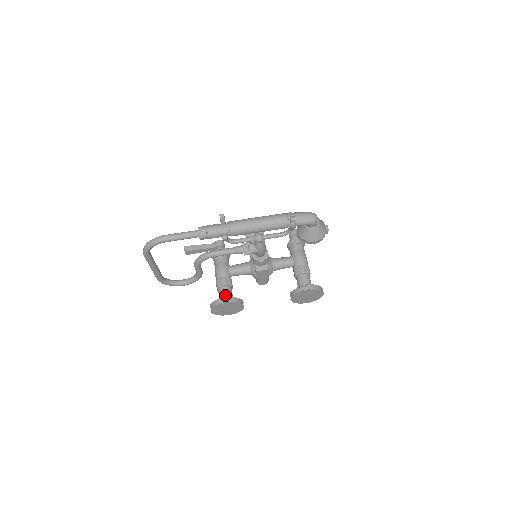
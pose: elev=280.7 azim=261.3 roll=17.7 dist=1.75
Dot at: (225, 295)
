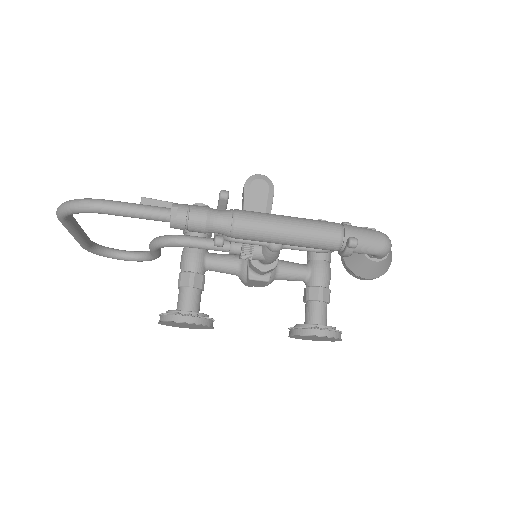
Dot at: (188, 304)
